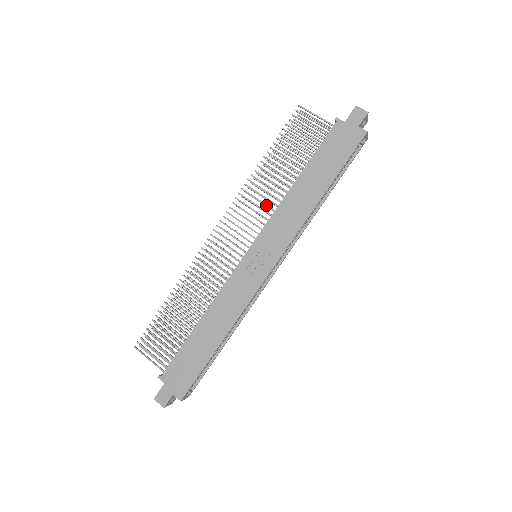
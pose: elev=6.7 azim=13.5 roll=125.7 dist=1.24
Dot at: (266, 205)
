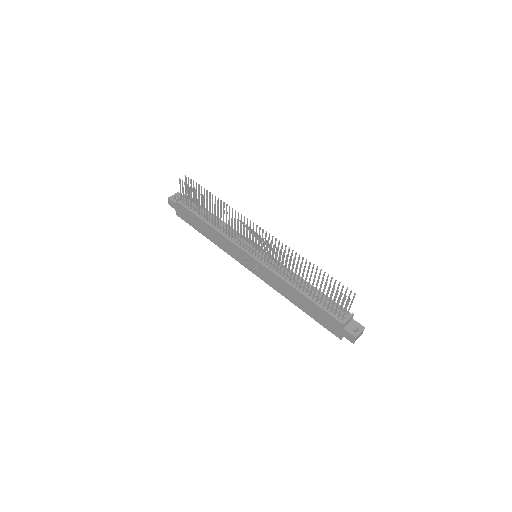
Dot at: (280, 268)
